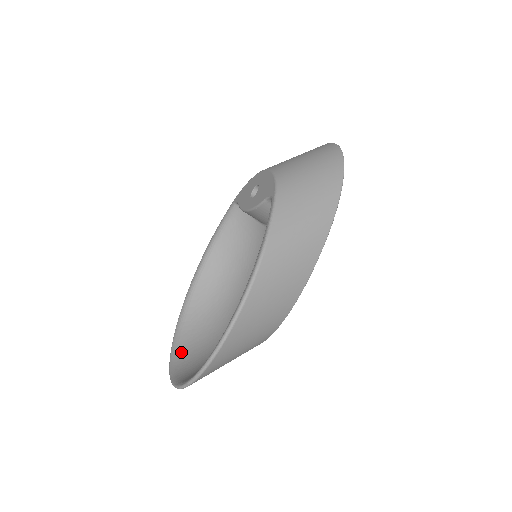
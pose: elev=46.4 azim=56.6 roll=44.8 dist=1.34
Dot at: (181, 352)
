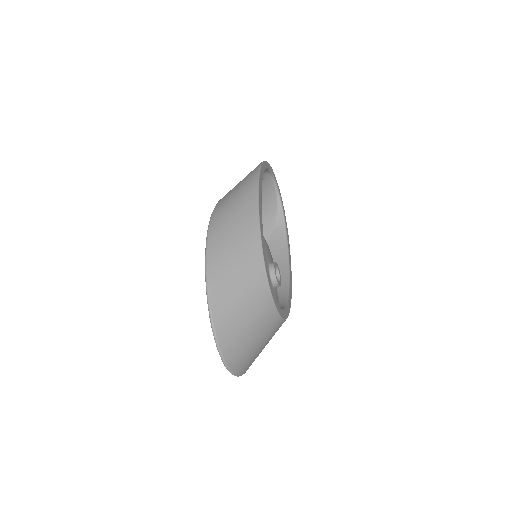
Dot at: occluded
